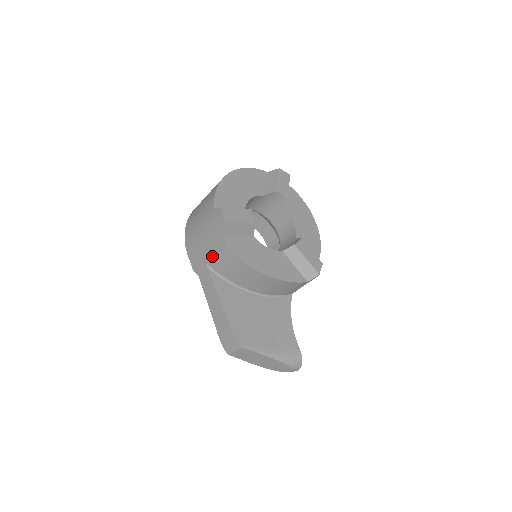
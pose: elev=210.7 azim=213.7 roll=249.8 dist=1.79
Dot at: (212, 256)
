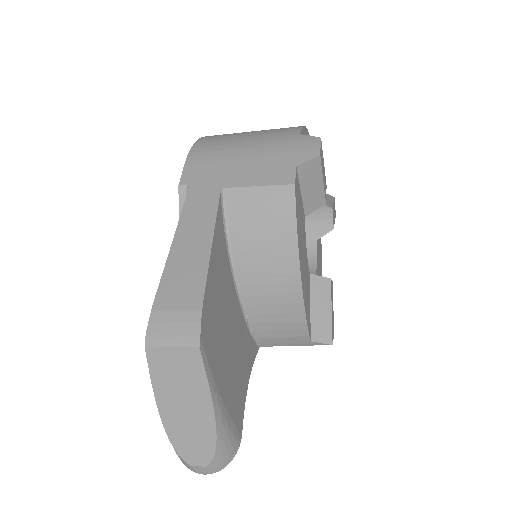
Dot at: (248, 183)
